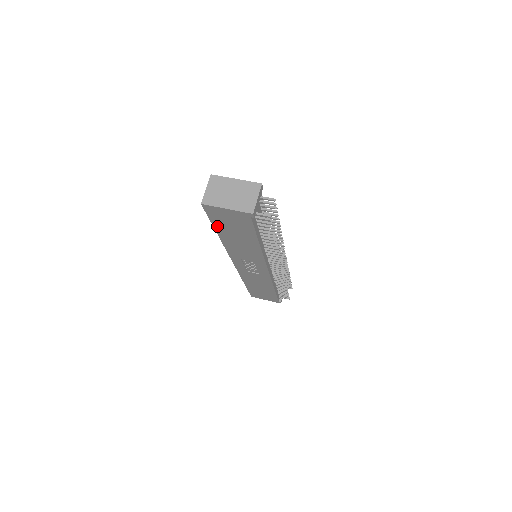
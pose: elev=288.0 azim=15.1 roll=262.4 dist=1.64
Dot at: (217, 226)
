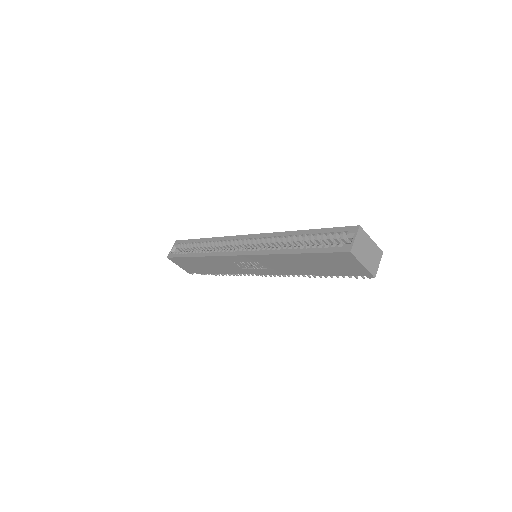
Dot at: (314, 255)
